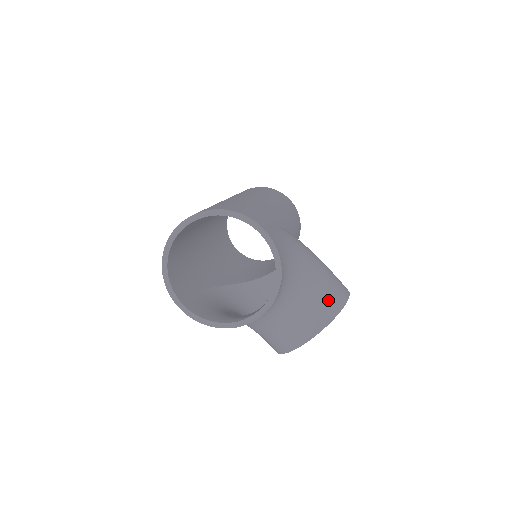
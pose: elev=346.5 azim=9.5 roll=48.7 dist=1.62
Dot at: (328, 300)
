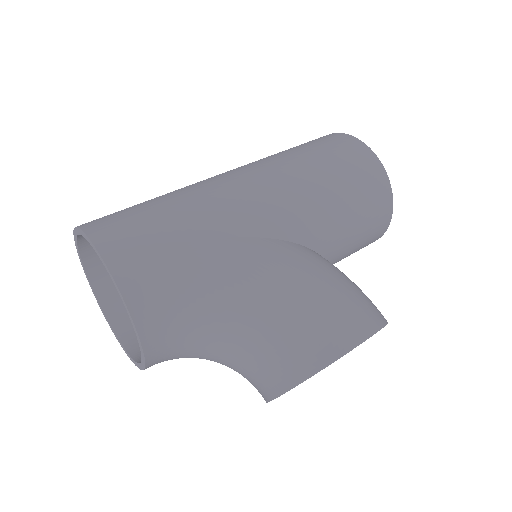
Dot at: (291, 354)
